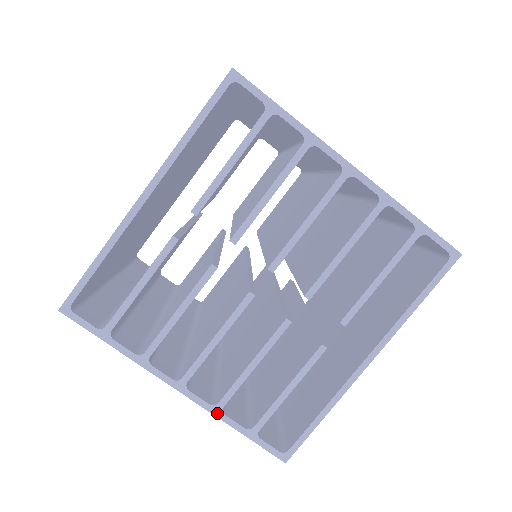
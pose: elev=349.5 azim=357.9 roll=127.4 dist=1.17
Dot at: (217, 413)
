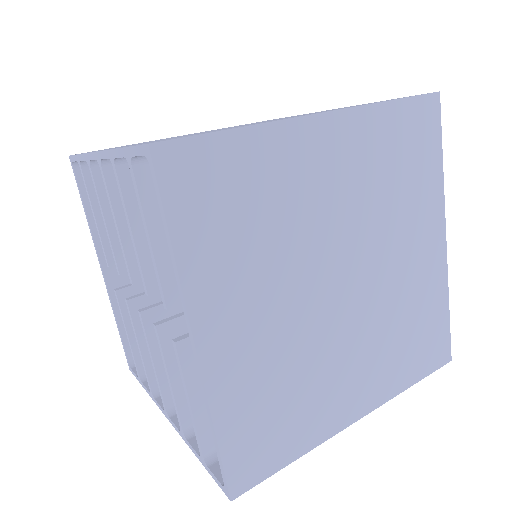
Dot at: (184, 439)
